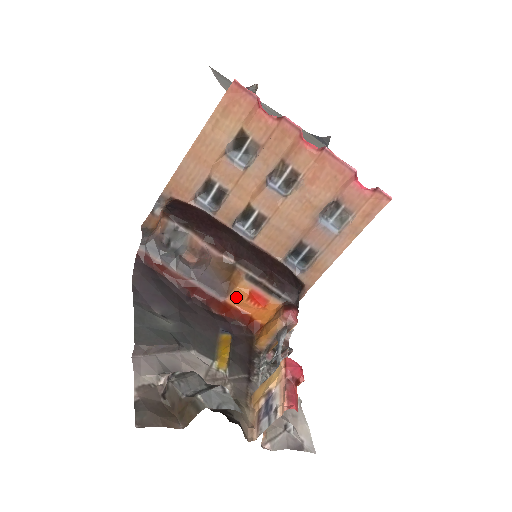
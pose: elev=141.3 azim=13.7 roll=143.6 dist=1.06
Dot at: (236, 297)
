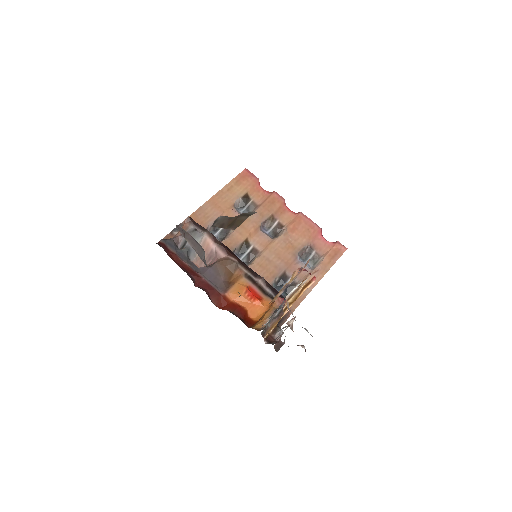
Dot at: (235, 291)
